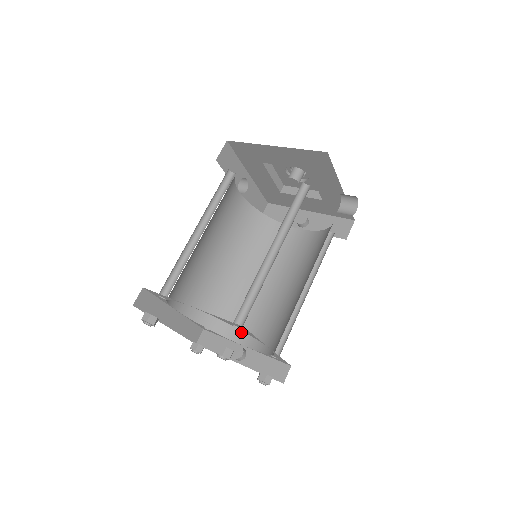
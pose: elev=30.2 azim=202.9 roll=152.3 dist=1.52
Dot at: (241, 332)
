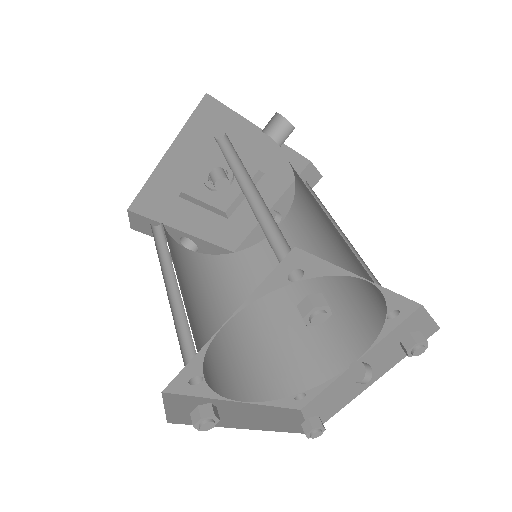
Dot at: (336, 355)
